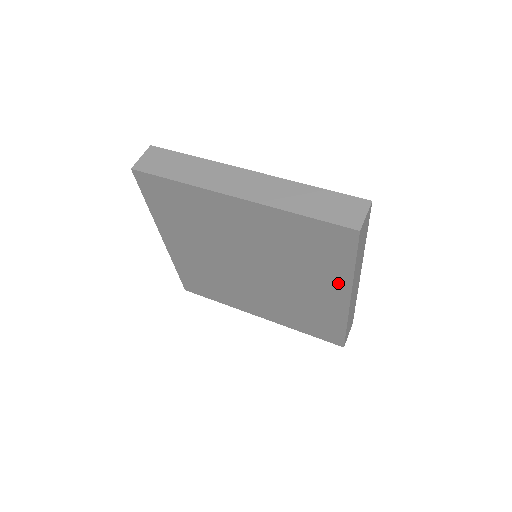
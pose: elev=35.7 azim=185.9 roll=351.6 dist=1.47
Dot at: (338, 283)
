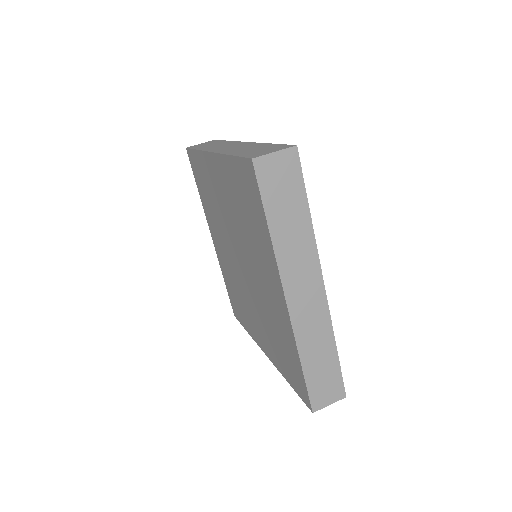
Dot at: (272, 354)
